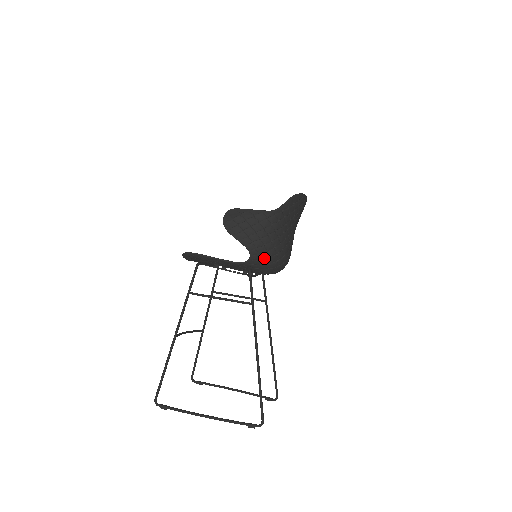
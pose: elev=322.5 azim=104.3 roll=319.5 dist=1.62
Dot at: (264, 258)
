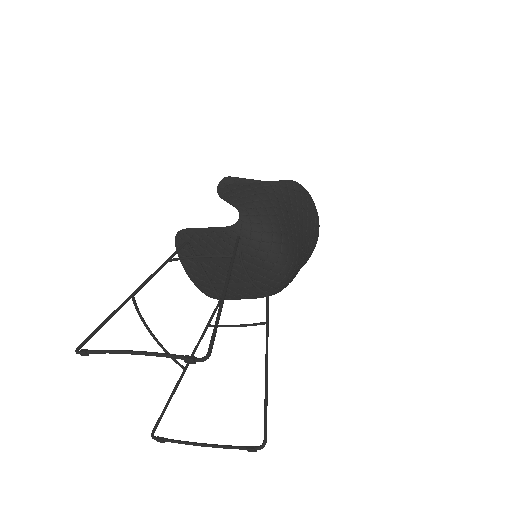
Dot at: (255, 222)
